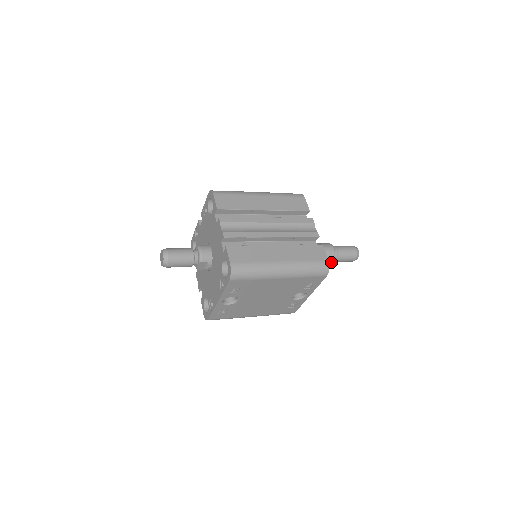
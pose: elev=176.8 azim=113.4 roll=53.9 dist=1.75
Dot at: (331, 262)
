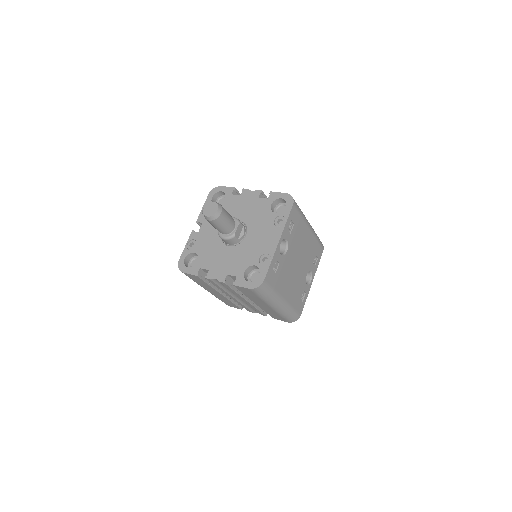
Dot at: occluded
